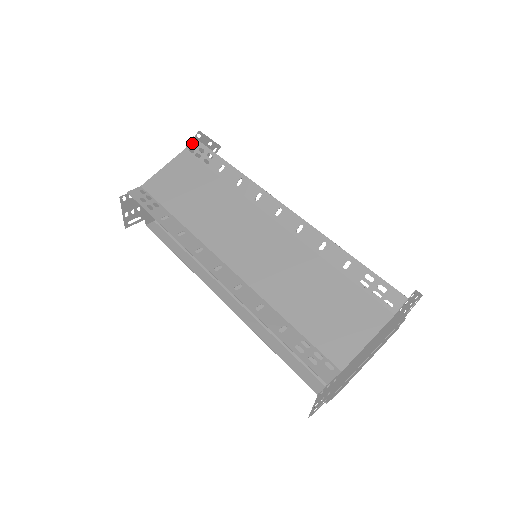
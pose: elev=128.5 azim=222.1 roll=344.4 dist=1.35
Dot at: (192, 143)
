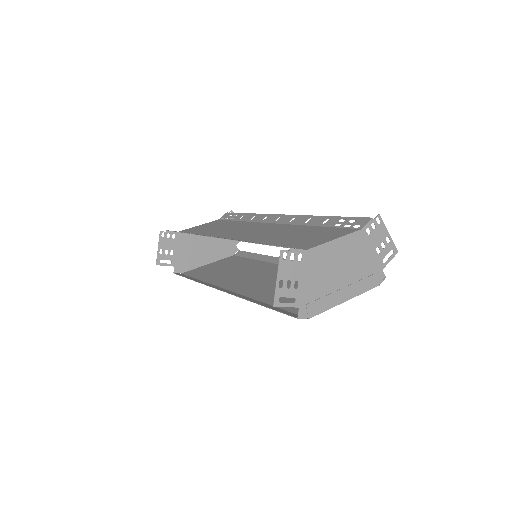
Dot at: (225, 215)
